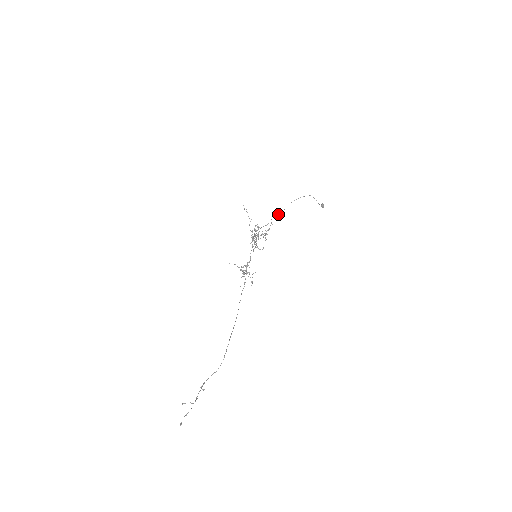
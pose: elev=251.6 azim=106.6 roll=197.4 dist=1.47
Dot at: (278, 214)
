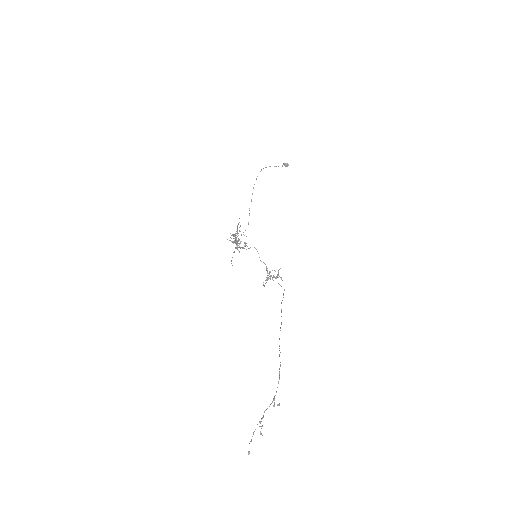
Dot at: occluded
